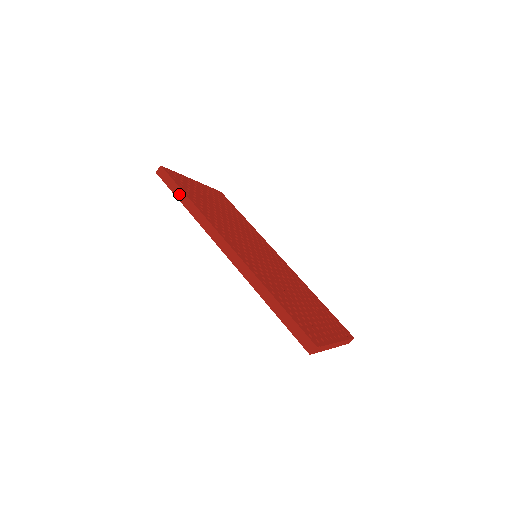
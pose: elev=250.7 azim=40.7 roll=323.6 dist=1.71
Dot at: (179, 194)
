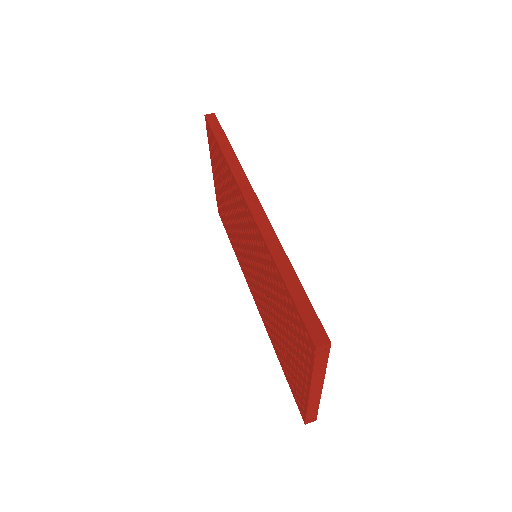
Dot at: (222, 139)
